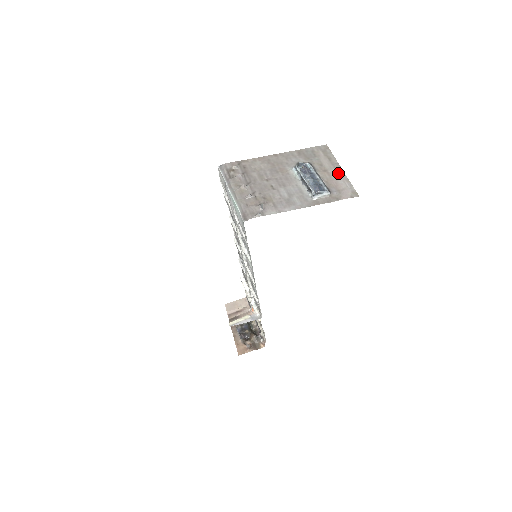
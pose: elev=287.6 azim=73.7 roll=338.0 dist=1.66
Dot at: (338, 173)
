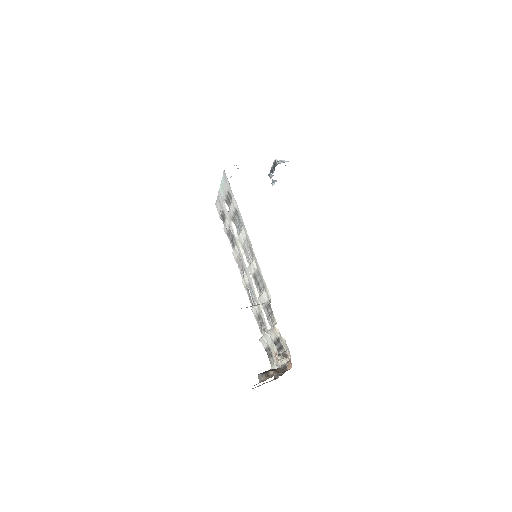
Dot at: occluded
